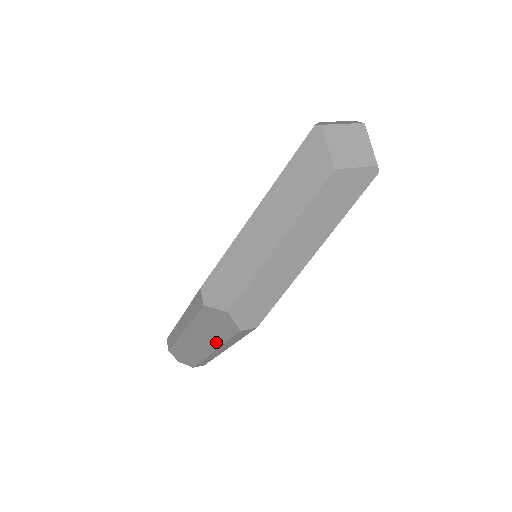
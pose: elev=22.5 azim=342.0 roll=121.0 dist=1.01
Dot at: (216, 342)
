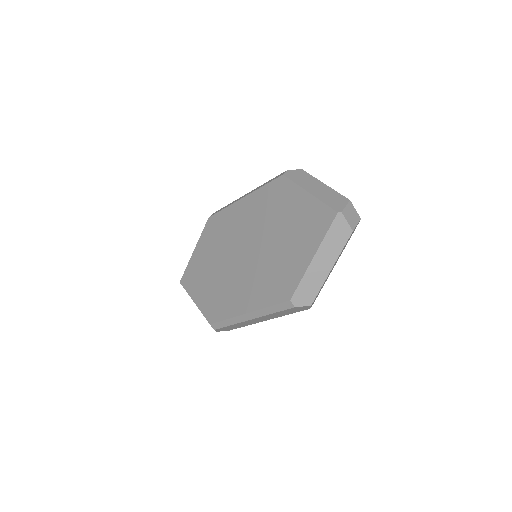
Dot at: (279, 316)
